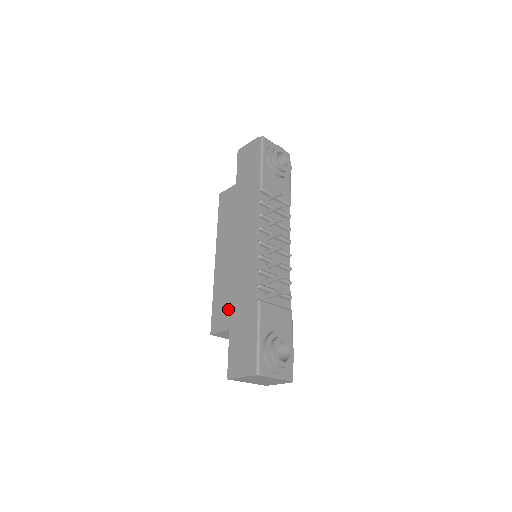
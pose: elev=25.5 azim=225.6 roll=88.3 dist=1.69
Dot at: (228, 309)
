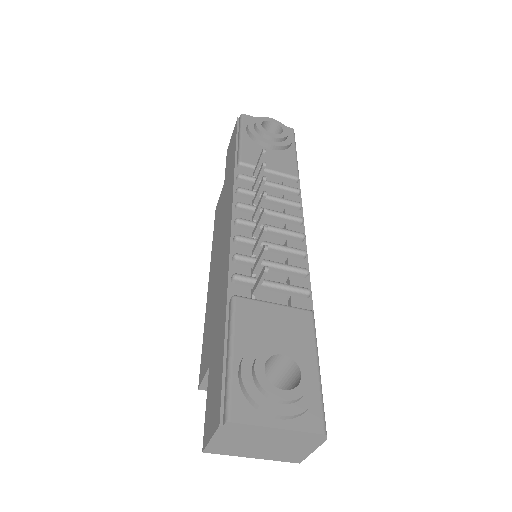
Dot at: (210, 336)
